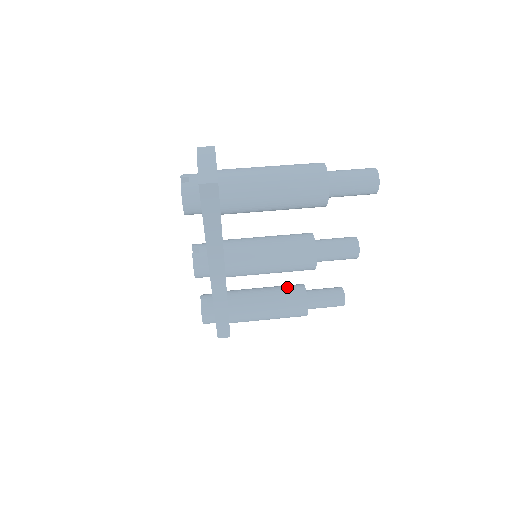
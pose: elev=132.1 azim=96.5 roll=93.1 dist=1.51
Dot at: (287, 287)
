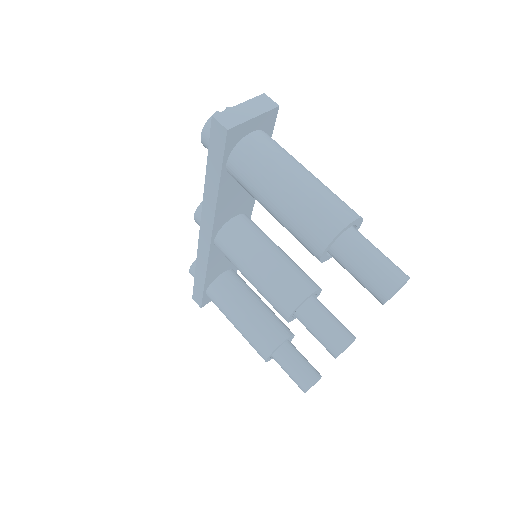
Dot at: (276, 320)
